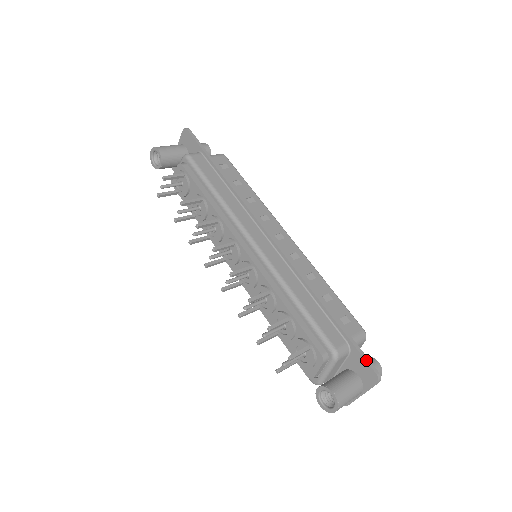
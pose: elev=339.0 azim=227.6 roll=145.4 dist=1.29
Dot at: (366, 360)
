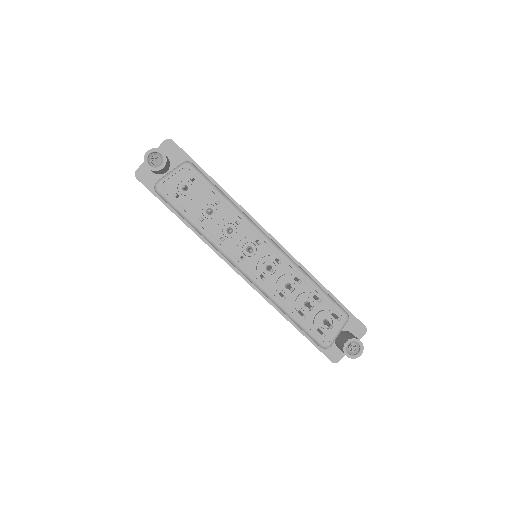
Dot at: (358, 319)
